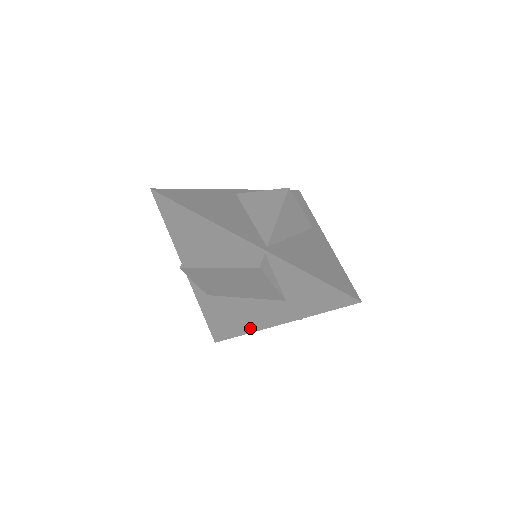
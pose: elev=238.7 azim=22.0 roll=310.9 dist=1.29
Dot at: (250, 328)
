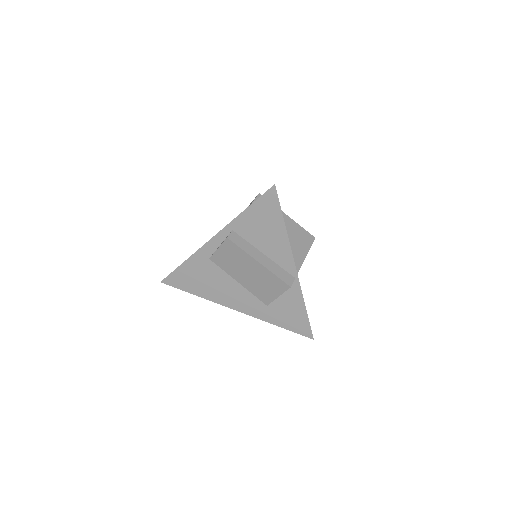
Dot at: (211, 297)
